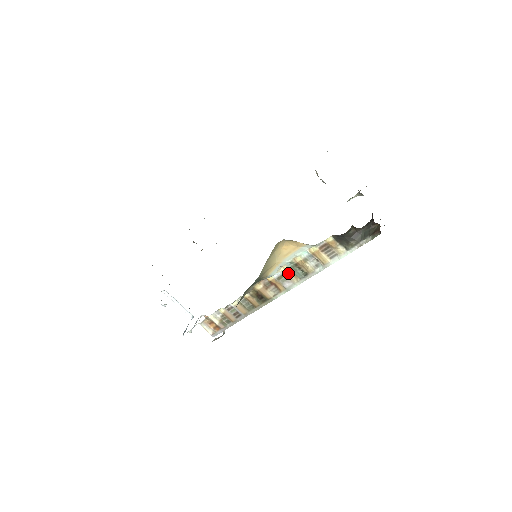
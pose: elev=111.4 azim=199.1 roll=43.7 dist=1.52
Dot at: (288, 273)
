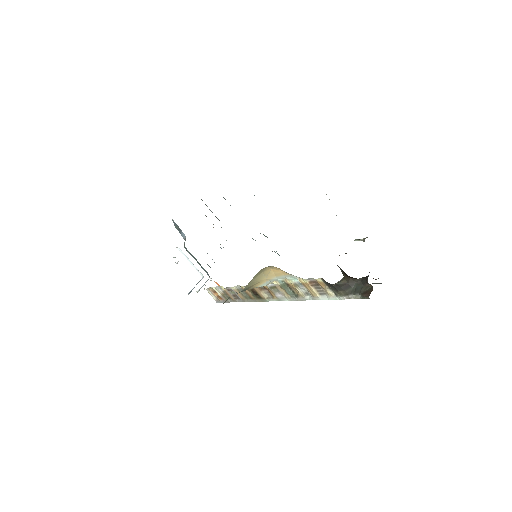
Dot at: (280, 287)
